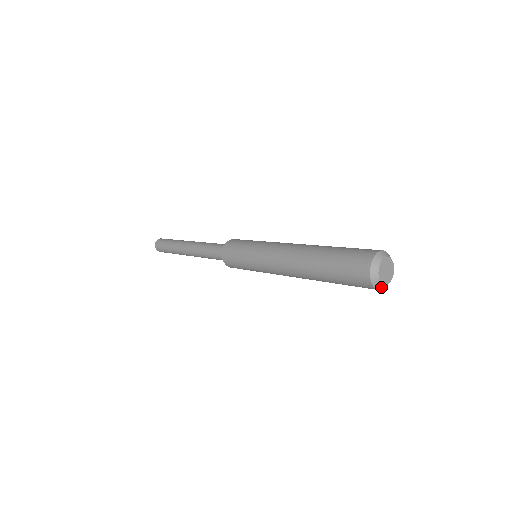
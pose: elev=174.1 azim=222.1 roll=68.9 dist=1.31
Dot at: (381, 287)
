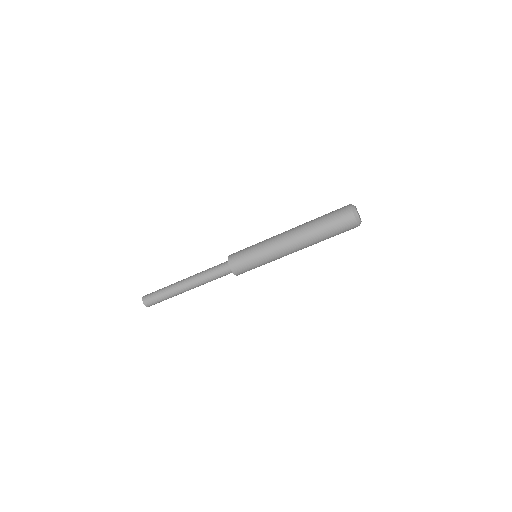
Dot at: (355, 213)
